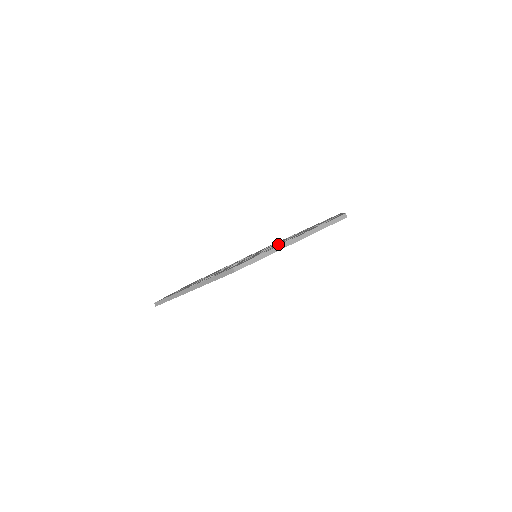
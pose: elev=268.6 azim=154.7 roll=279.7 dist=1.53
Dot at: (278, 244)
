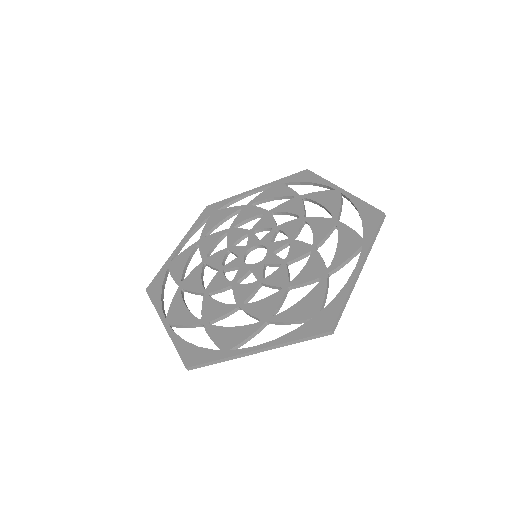
Dot at: (314, 258)
